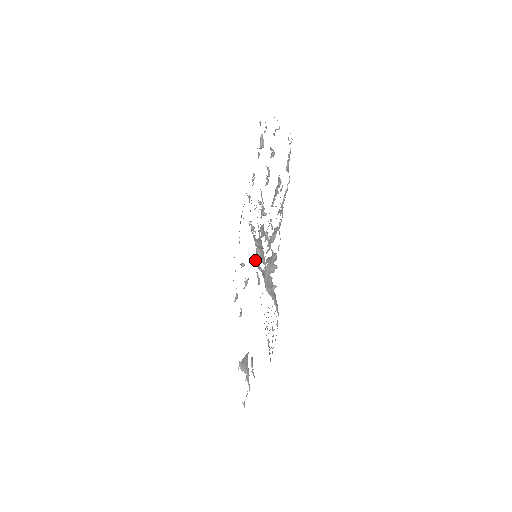
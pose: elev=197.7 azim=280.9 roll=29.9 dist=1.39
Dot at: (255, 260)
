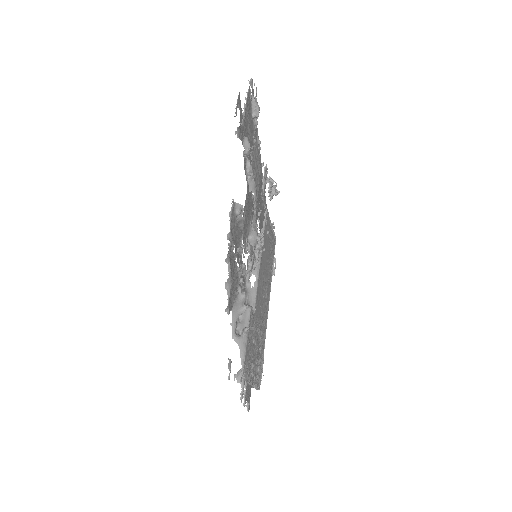
Dot at: (275, 239)
